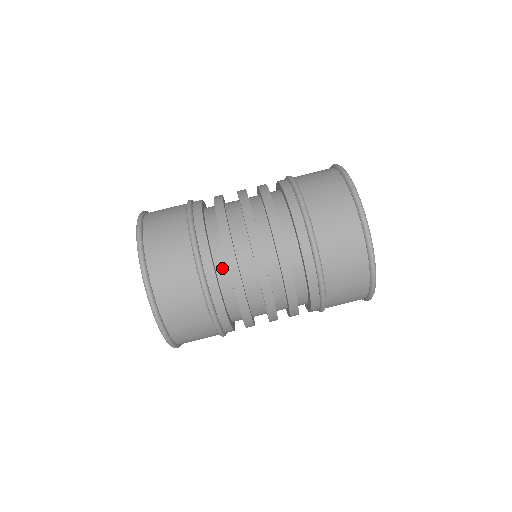
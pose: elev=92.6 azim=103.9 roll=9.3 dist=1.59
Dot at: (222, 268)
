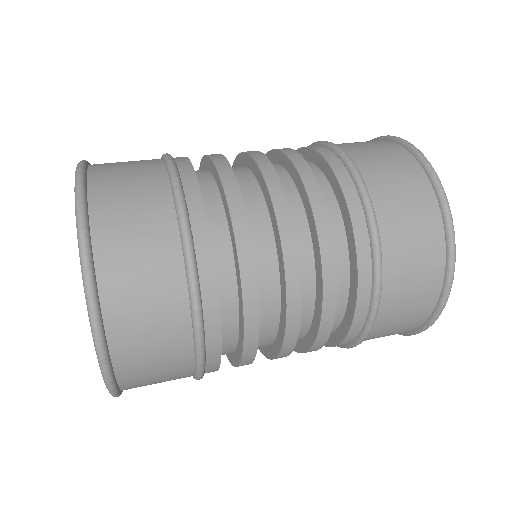
Dot at: (202, 175)
